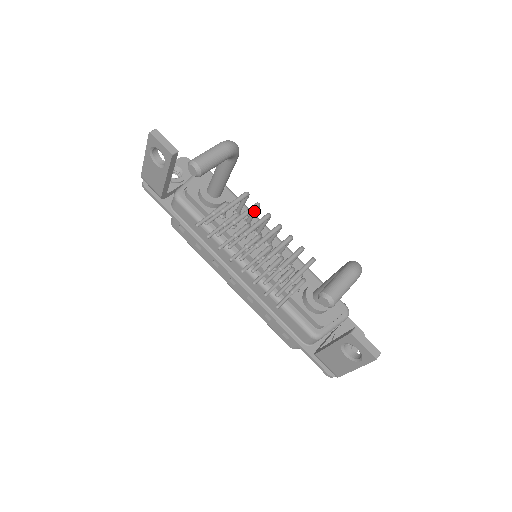
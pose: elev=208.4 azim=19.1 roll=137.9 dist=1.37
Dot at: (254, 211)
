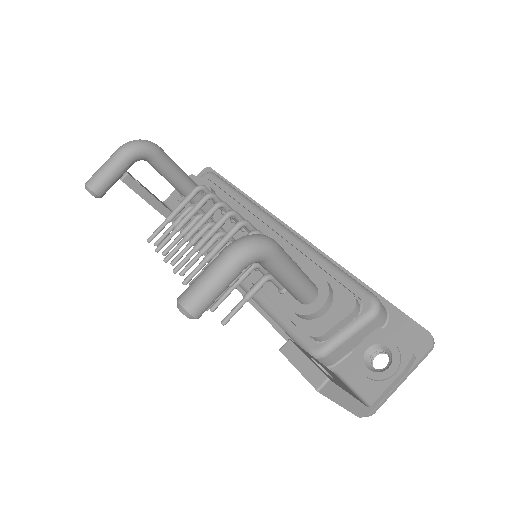
Dot at: occluded
